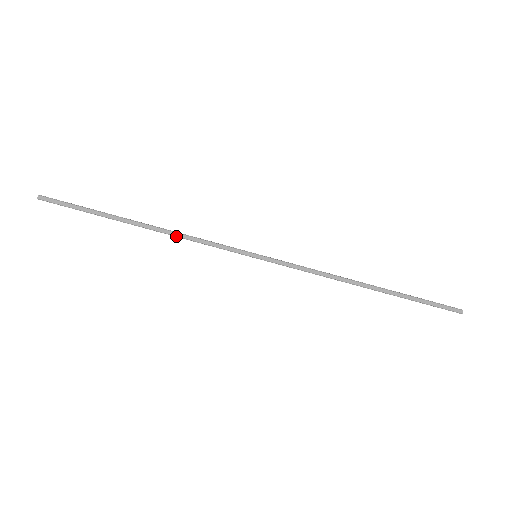
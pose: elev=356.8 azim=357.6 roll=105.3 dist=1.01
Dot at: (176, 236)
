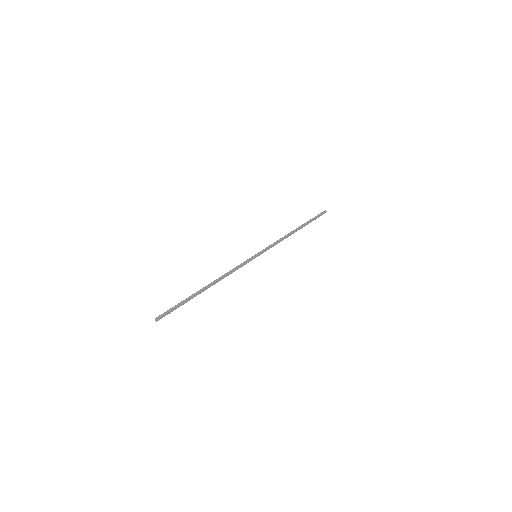
Dot at: occluded
